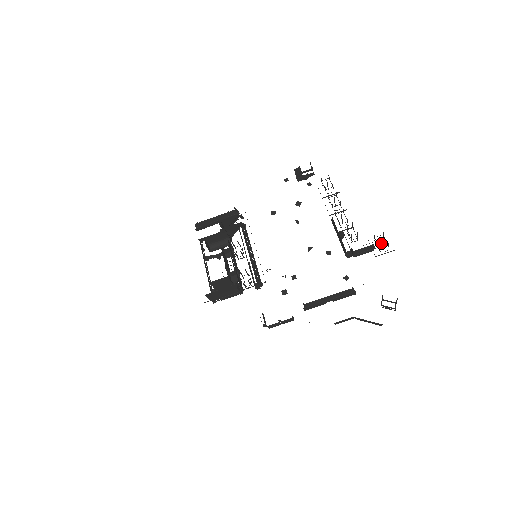
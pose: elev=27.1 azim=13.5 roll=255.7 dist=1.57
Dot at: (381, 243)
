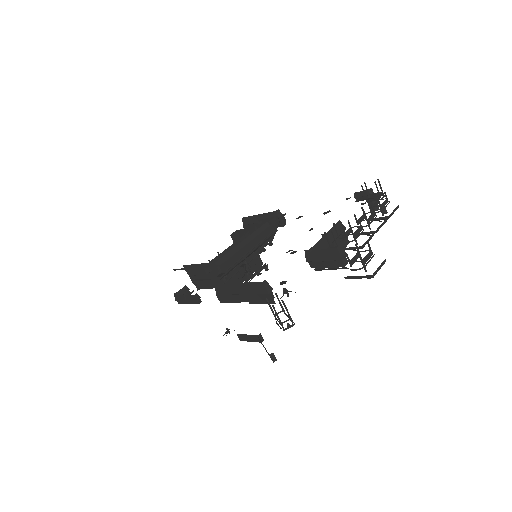
Dot at: occluded
